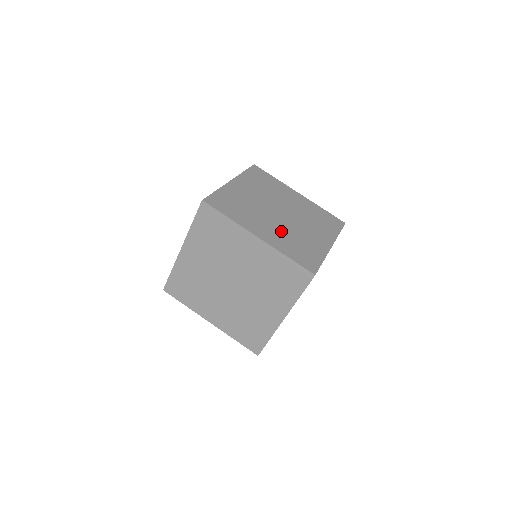
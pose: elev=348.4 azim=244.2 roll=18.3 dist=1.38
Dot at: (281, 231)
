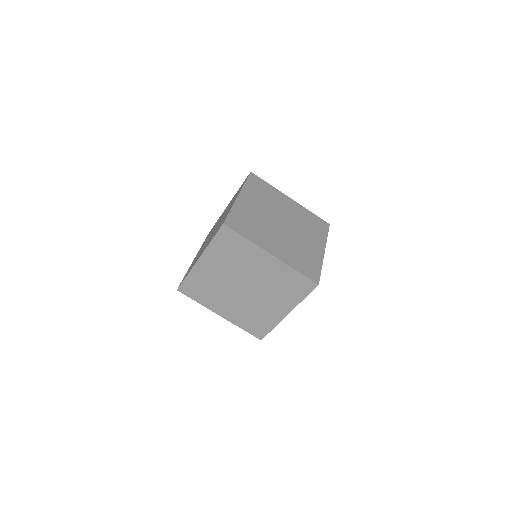
Dot at: occluded
